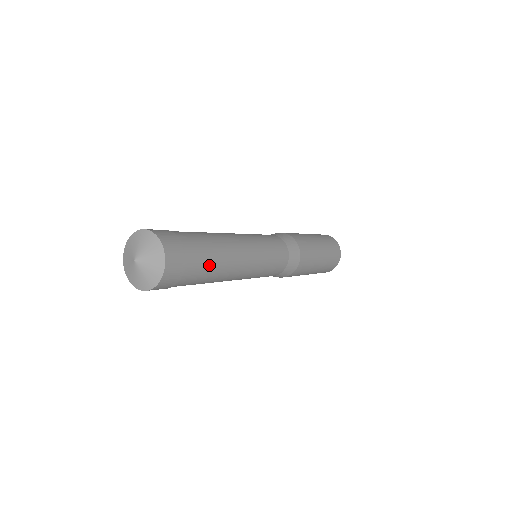
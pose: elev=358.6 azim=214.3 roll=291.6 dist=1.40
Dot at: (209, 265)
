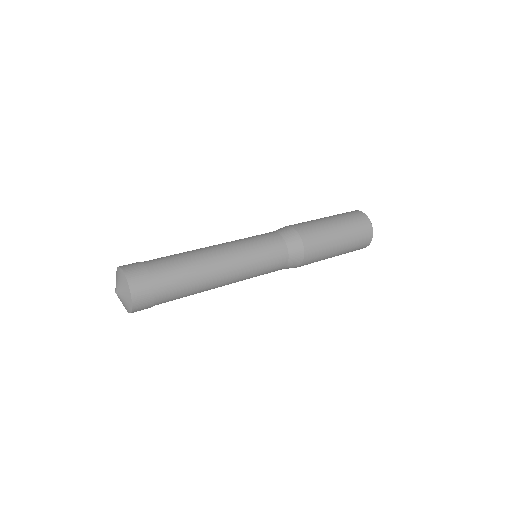
Dot at: (181, 280)
